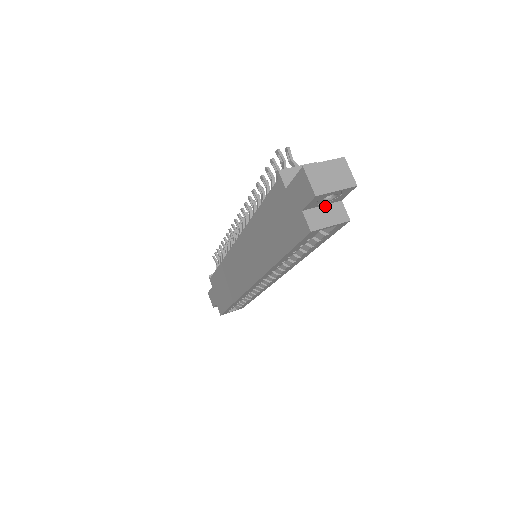
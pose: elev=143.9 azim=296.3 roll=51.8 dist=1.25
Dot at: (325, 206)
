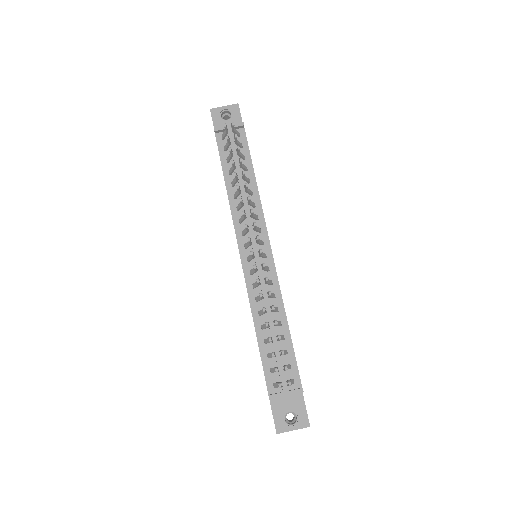
Dot at: occluded
